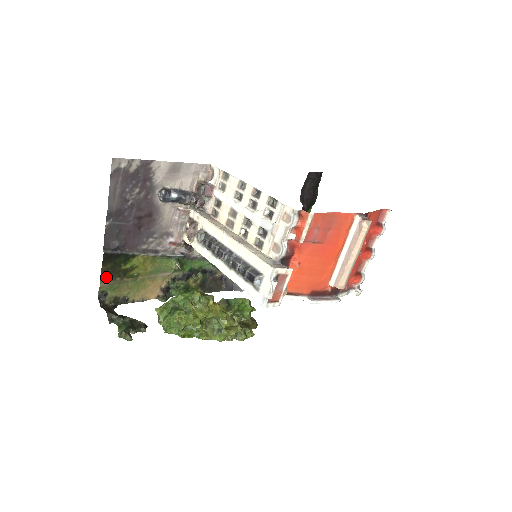
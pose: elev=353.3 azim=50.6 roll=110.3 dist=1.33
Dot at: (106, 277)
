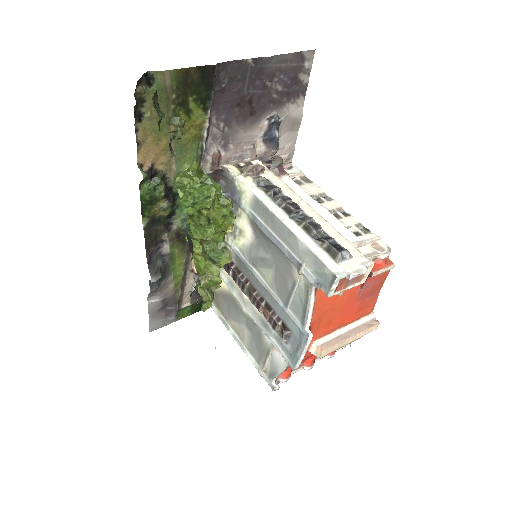
Dot at: (178, 77)
